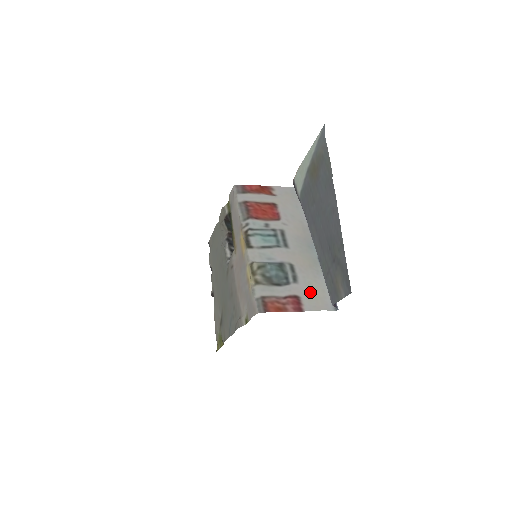
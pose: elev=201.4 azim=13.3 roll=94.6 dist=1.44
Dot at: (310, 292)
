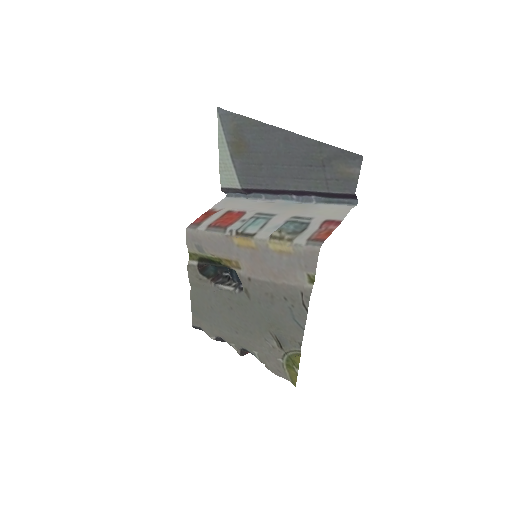
Dot at: (327, 215)
